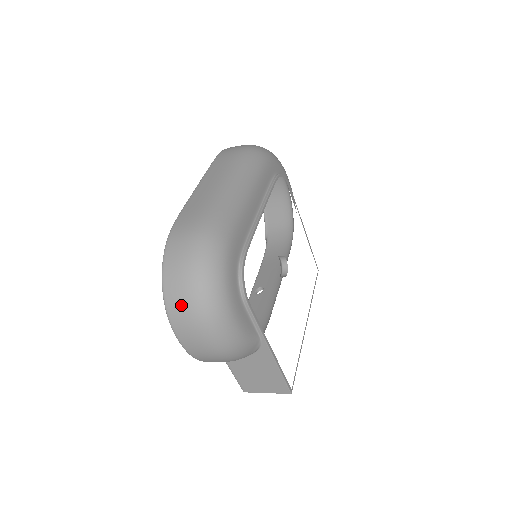
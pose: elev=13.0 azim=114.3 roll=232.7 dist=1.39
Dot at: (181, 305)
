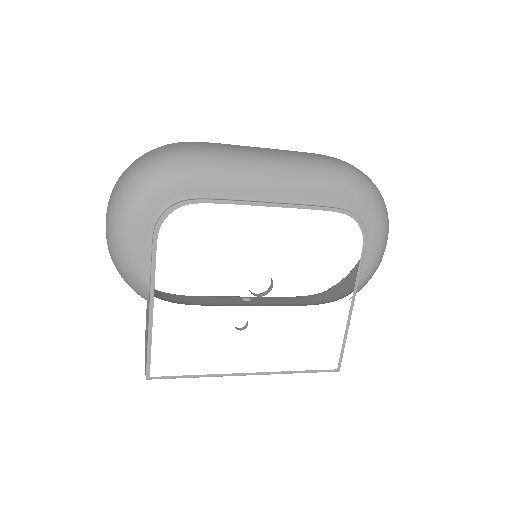
Dot at: (117, 183)
